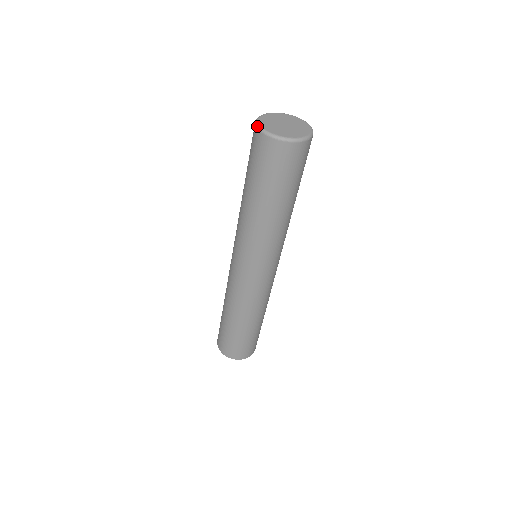
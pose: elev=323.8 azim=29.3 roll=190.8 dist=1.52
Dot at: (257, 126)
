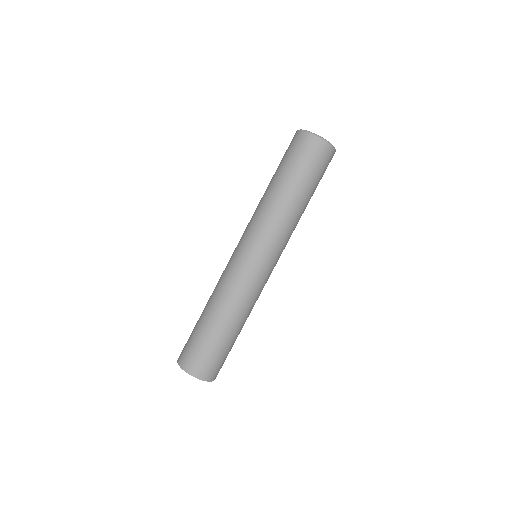
Dot at: (316, 134)
